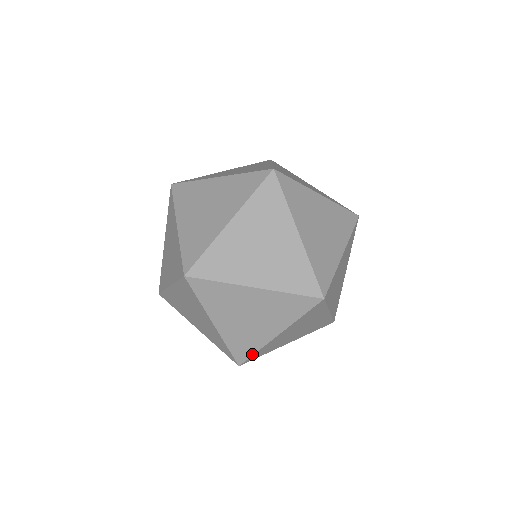
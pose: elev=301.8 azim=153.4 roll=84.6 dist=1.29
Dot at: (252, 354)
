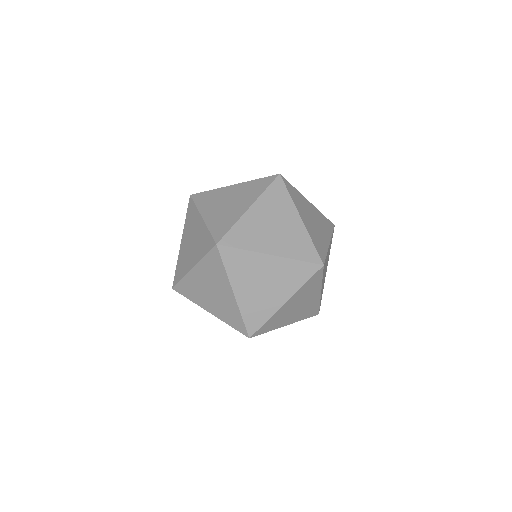
Dot at: (325, 255)
